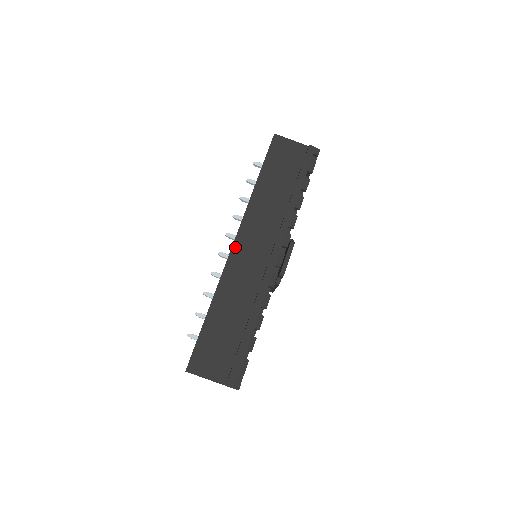
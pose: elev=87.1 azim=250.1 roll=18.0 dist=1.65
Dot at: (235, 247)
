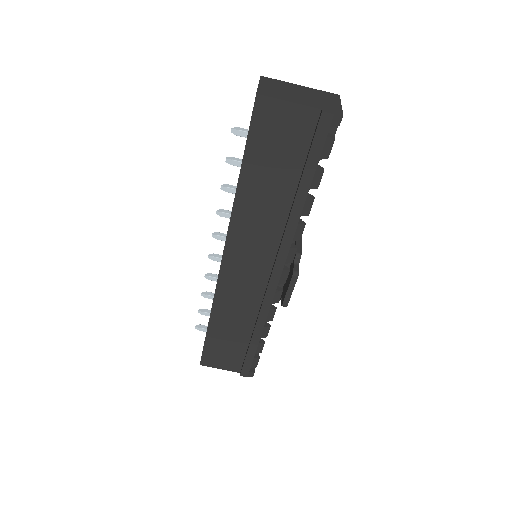
Dot at: (224, 266)
